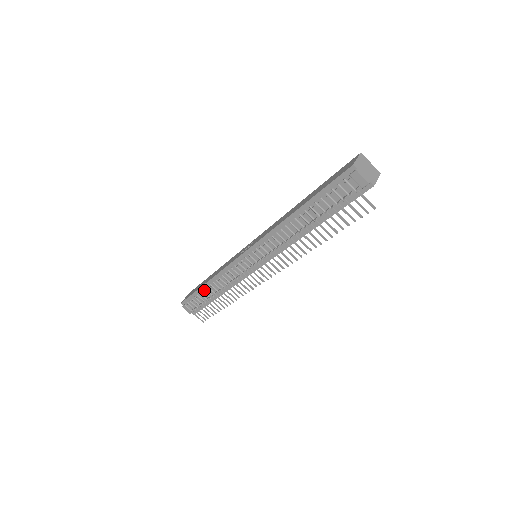
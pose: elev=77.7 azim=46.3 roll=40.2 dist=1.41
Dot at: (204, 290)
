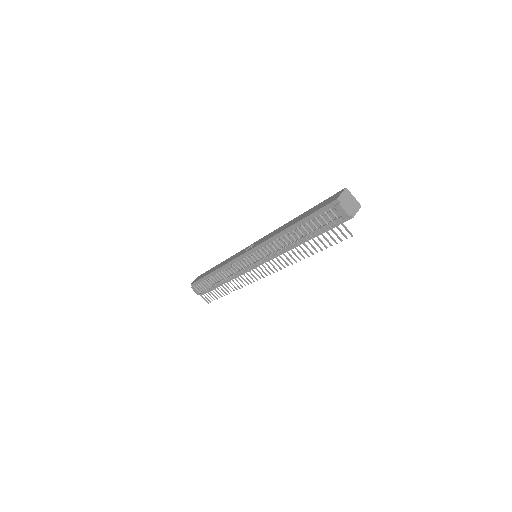
Dot at: (211, 277)
